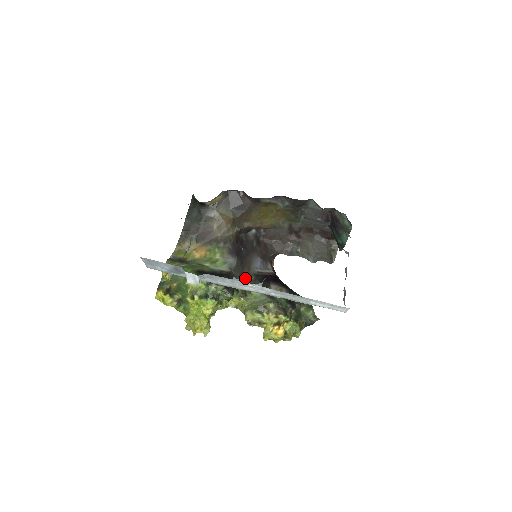
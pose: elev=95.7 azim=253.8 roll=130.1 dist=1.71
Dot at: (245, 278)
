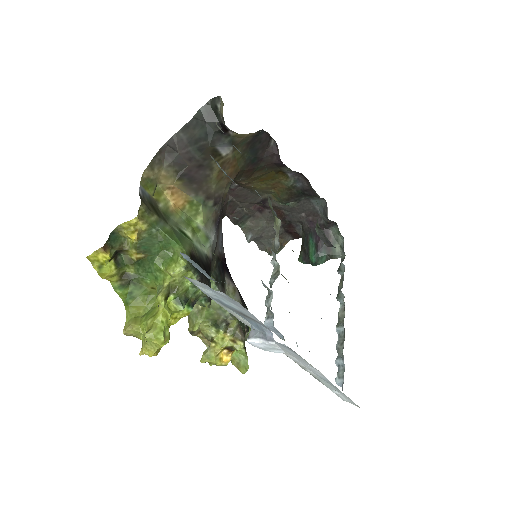
Dot at: (211, 263)
